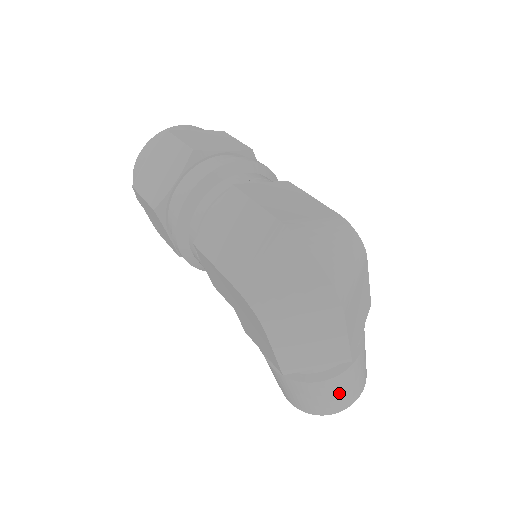
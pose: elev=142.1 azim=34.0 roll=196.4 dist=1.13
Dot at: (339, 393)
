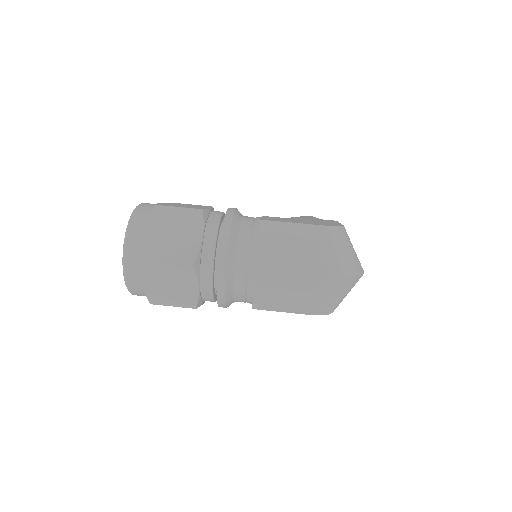
Dot at: occluded
